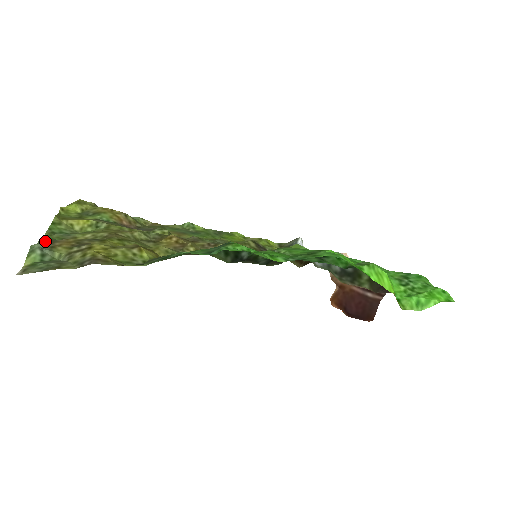
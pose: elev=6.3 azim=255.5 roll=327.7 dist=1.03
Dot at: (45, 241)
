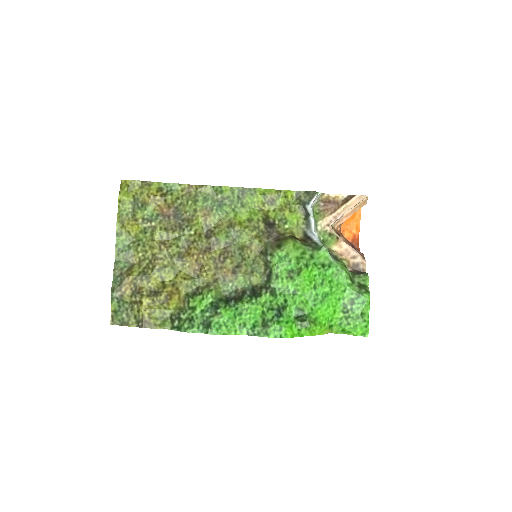
Dot at: (117, 275)
